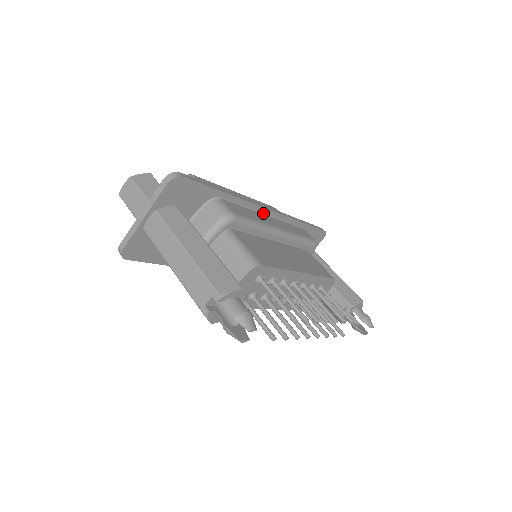
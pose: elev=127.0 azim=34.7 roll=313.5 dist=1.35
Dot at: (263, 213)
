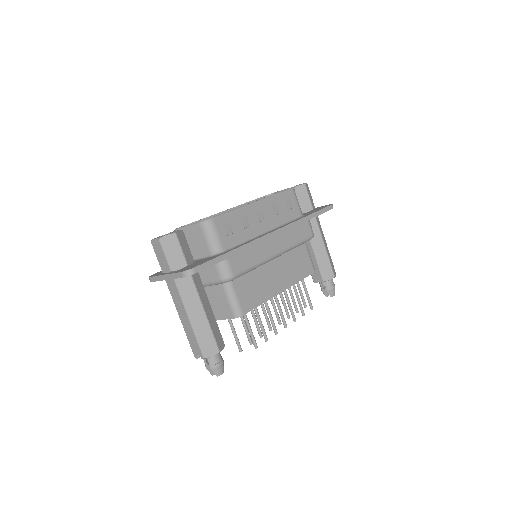
Dot at: occluded
